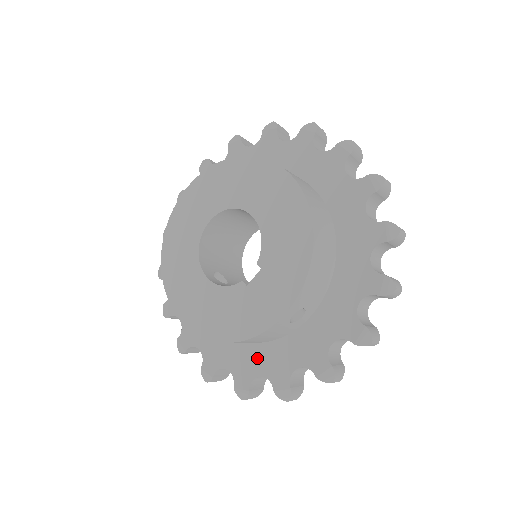
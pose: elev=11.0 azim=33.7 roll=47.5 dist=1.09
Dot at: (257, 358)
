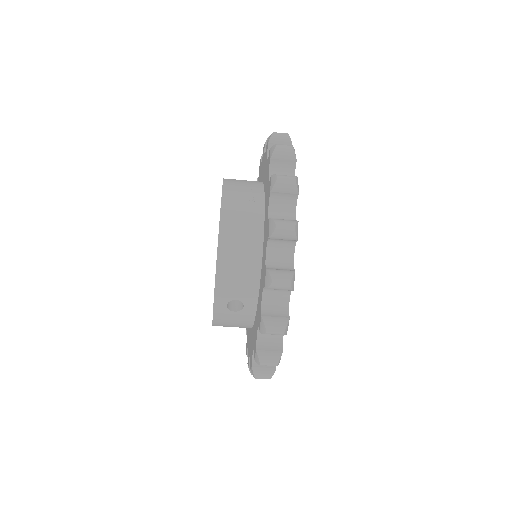
Dot at: (250, 341)
